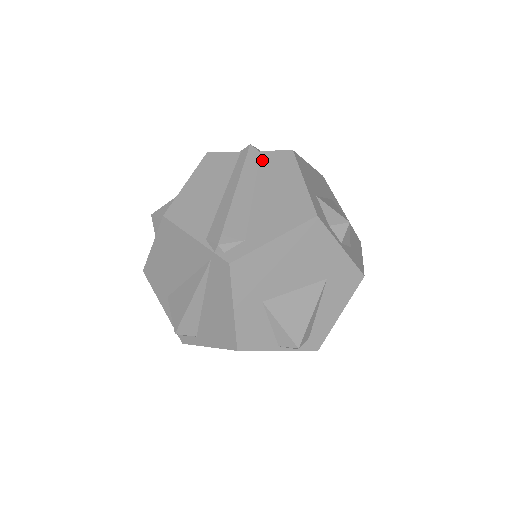
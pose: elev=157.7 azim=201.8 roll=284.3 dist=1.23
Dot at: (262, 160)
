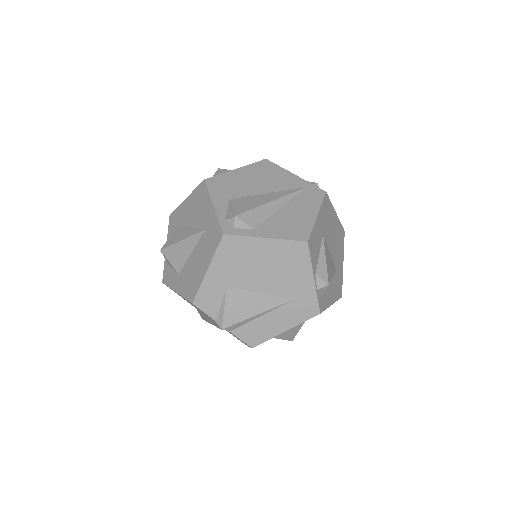
Dot at: occluded
